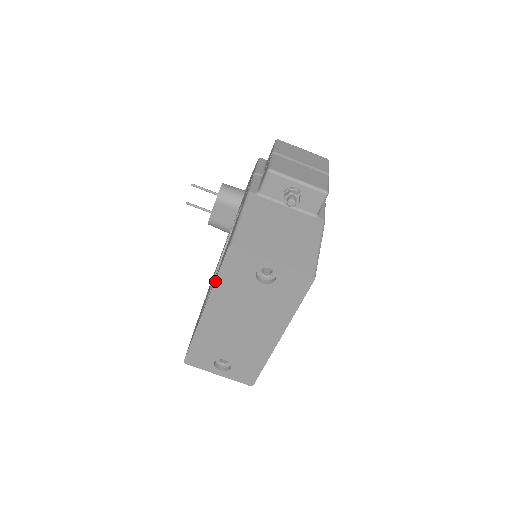
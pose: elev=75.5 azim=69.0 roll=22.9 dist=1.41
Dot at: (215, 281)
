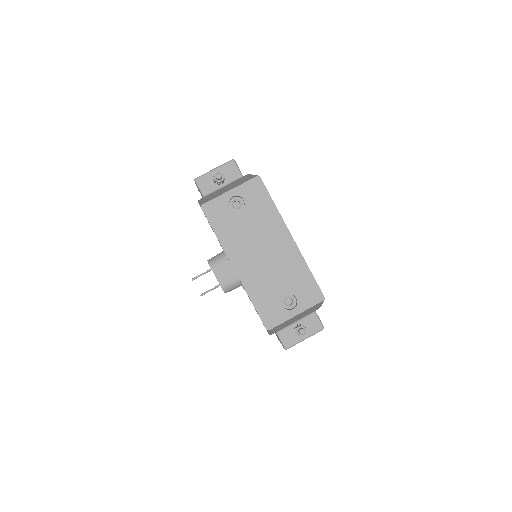
Dot at: occluded
